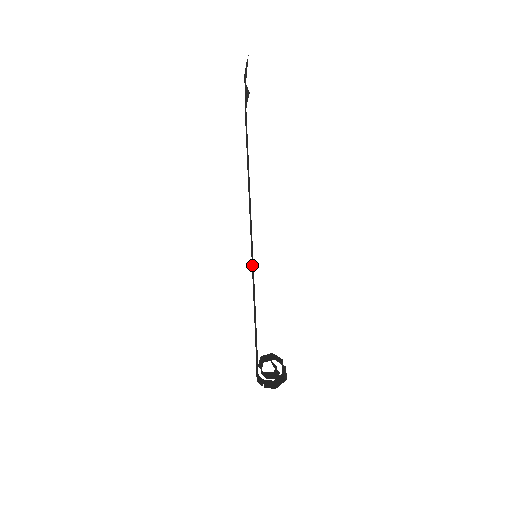
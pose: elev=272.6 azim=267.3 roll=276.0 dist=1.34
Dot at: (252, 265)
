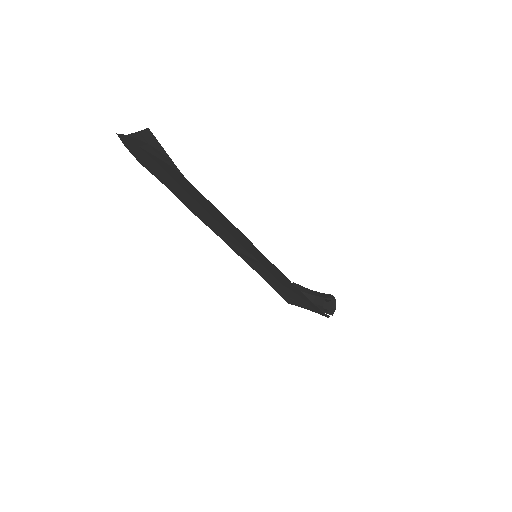
Dot at: (275, 269)
